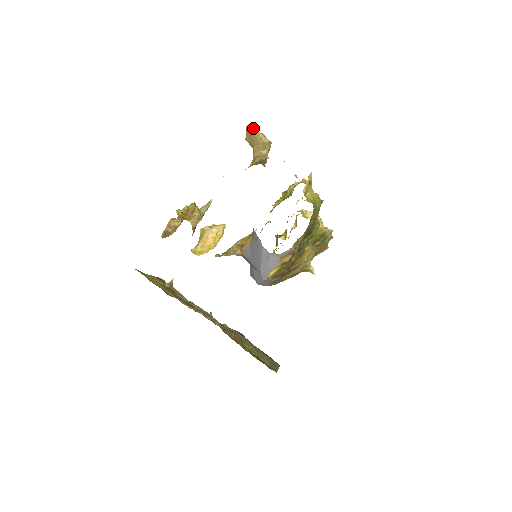
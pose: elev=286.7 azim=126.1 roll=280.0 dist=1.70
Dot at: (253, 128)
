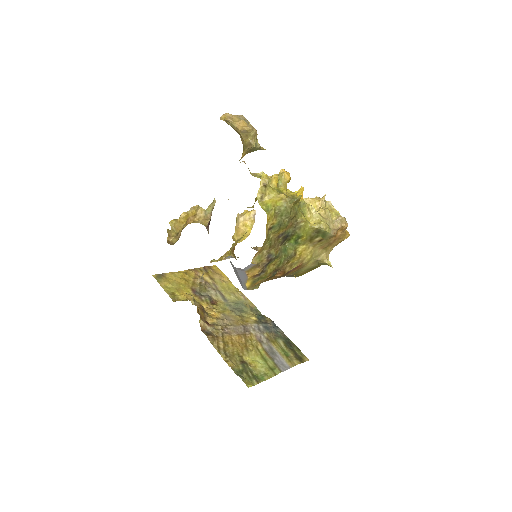
Dot at: (225, 120)
